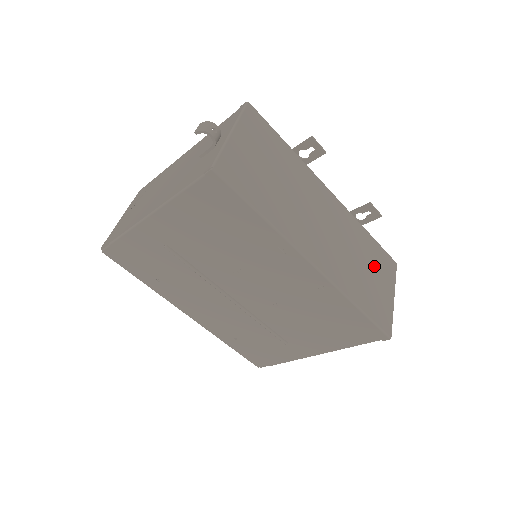
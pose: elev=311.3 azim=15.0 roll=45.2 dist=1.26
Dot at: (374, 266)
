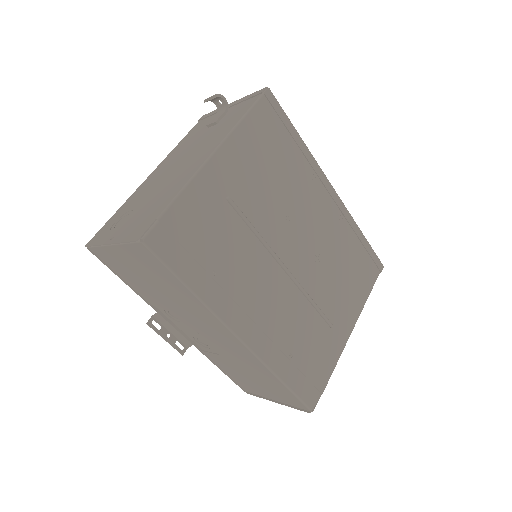
Dot at: occluded
